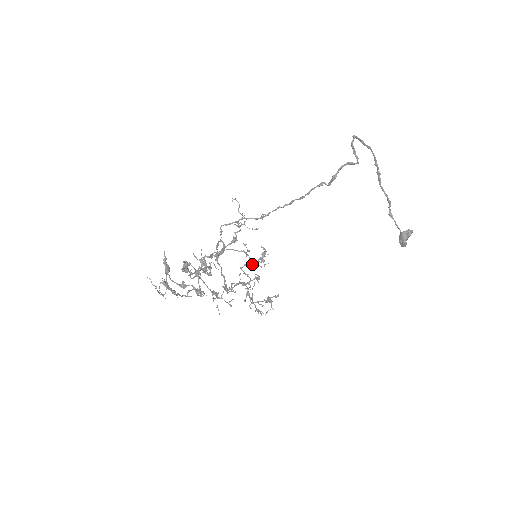
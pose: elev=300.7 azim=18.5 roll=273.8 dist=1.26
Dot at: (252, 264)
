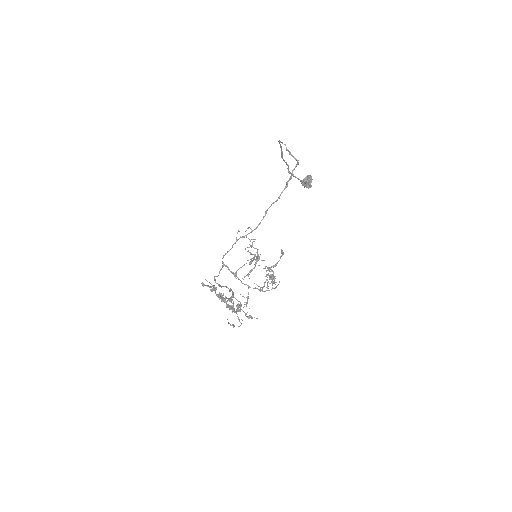
Dot at: (277, 263)
